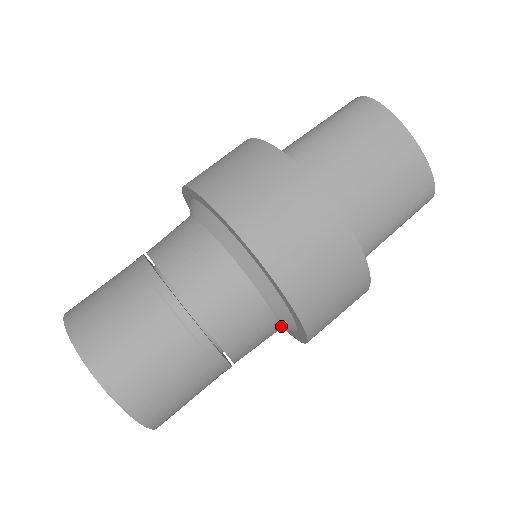
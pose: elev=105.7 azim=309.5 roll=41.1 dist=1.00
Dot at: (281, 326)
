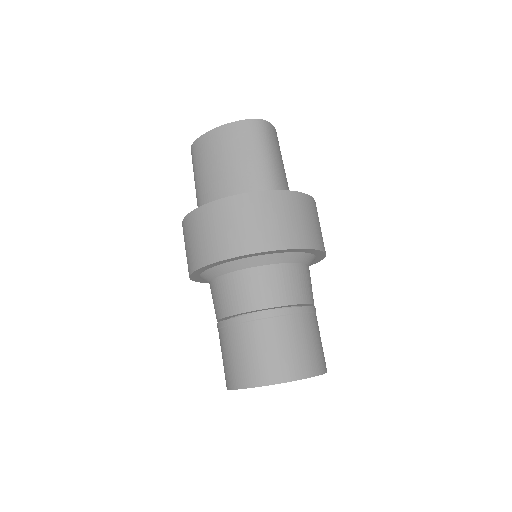
Dot at: (288, 262)
